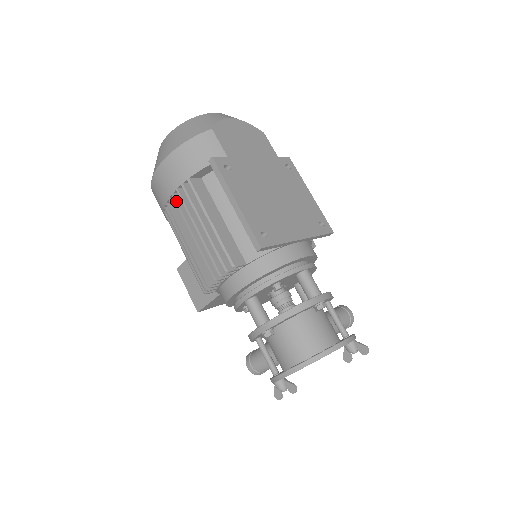
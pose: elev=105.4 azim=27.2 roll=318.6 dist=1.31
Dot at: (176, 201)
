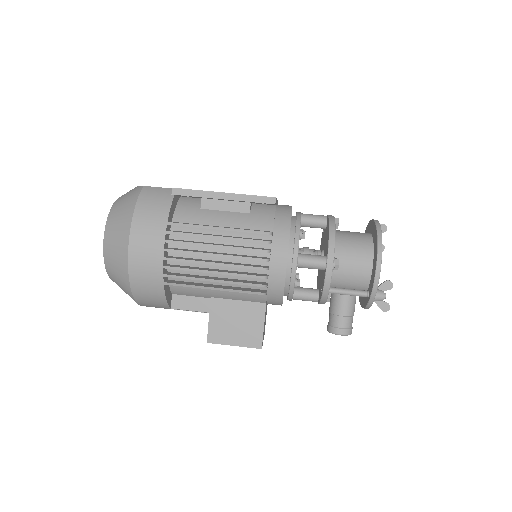
Dot at: (173, 250)
